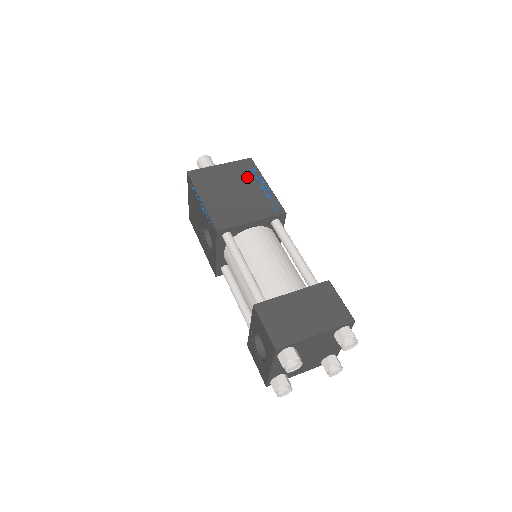
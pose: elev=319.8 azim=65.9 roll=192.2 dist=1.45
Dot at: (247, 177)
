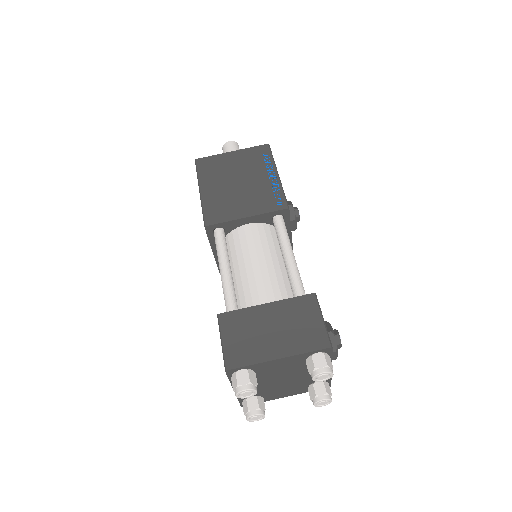
Dot at: (257, 166)
